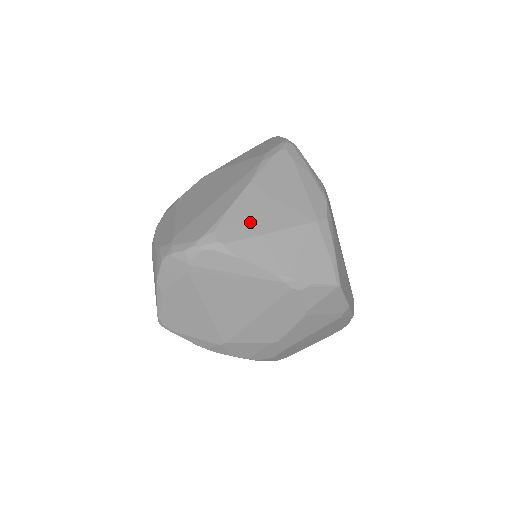
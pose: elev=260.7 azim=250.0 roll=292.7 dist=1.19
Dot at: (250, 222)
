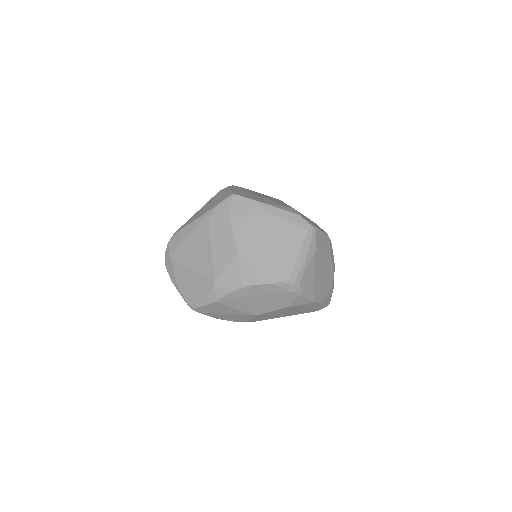
Dot at: occluded
